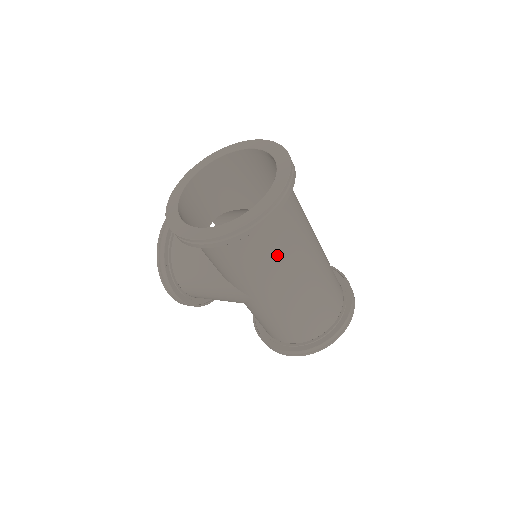
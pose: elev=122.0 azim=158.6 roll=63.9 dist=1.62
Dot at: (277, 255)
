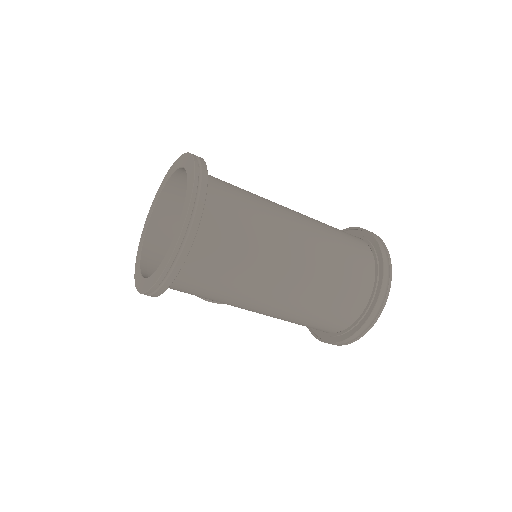
Dot at: (228, 283)
